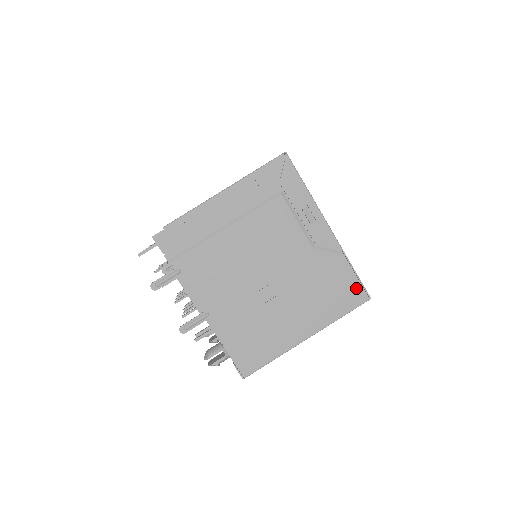
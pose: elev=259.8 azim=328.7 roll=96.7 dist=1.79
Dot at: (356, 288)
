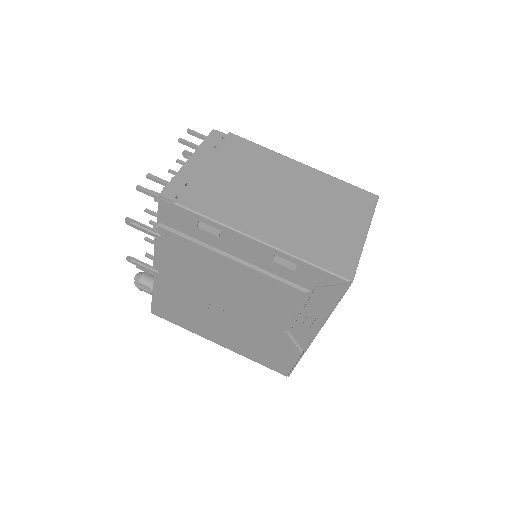
Dot at: (285, 367)
